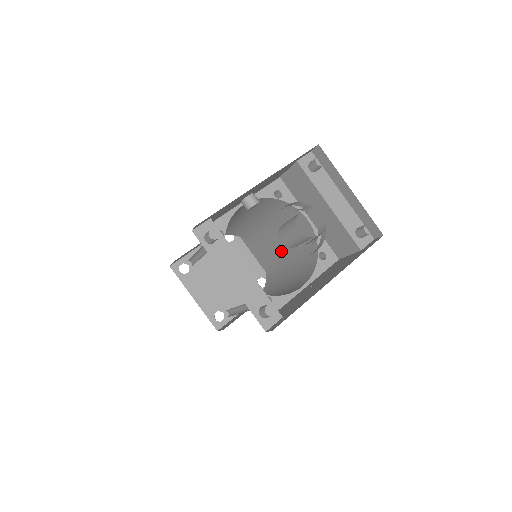
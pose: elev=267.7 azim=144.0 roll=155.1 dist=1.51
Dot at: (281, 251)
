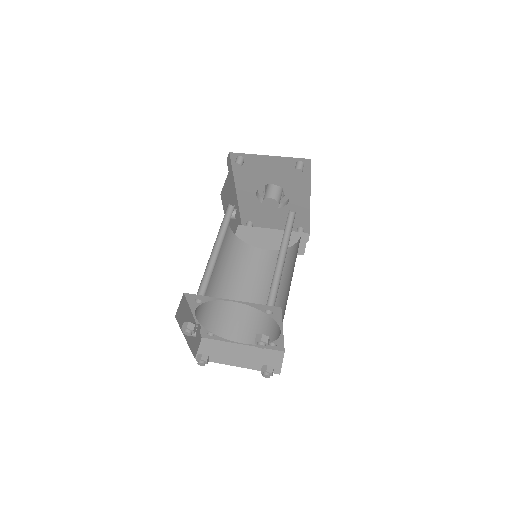
Dot at: (264, 303)
